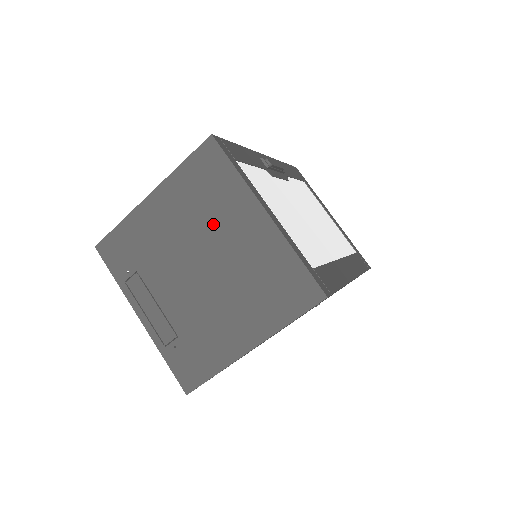
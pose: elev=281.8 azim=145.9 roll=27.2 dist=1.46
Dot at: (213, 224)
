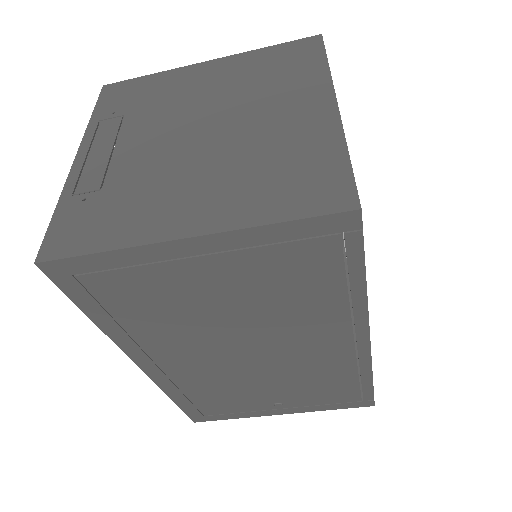
Dot at: (258, 97)
